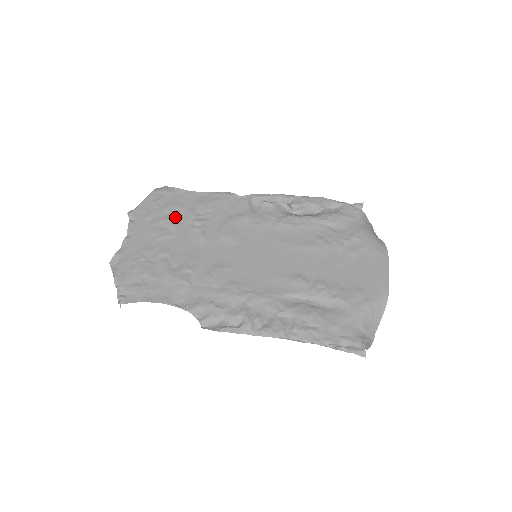
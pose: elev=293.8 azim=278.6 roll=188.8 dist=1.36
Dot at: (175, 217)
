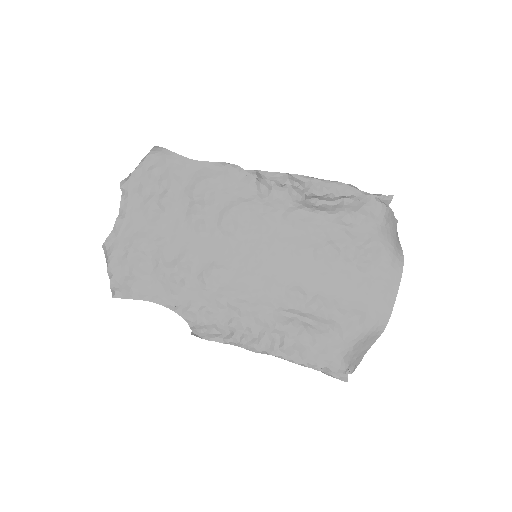
Dot at: (172, 196)
